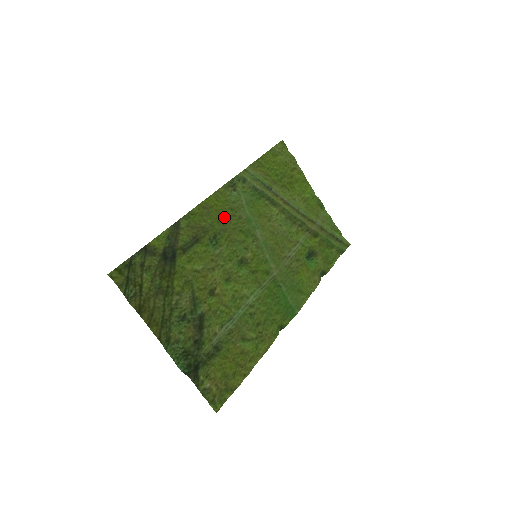
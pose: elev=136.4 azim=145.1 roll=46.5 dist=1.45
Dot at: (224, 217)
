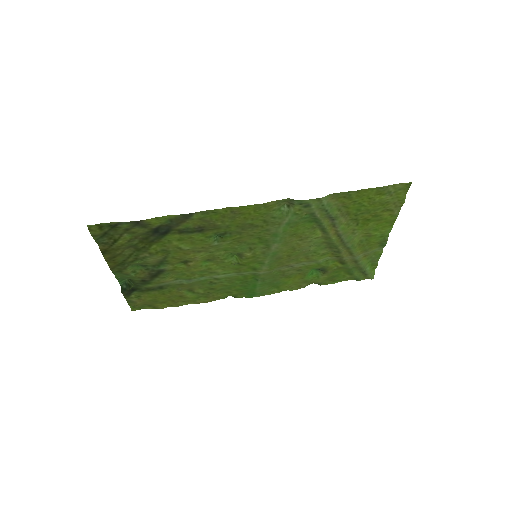
Dot at: (249, 224)
